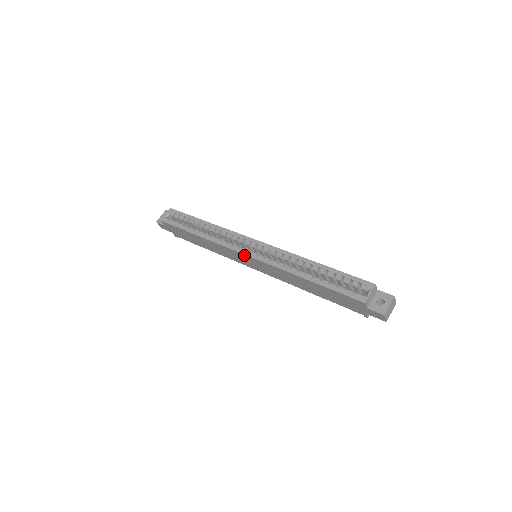
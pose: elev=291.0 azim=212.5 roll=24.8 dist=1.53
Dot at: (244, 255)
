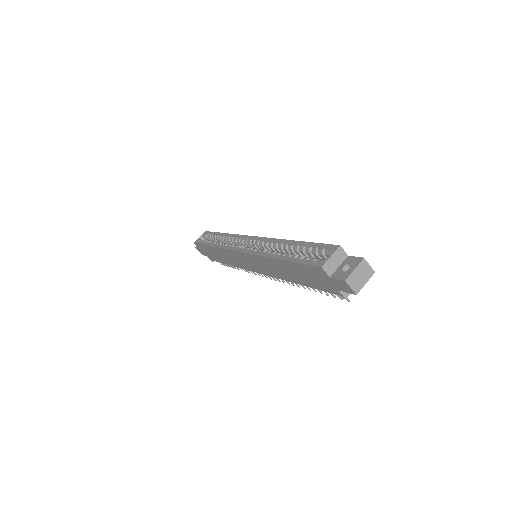
Dot at: (239, 253)
